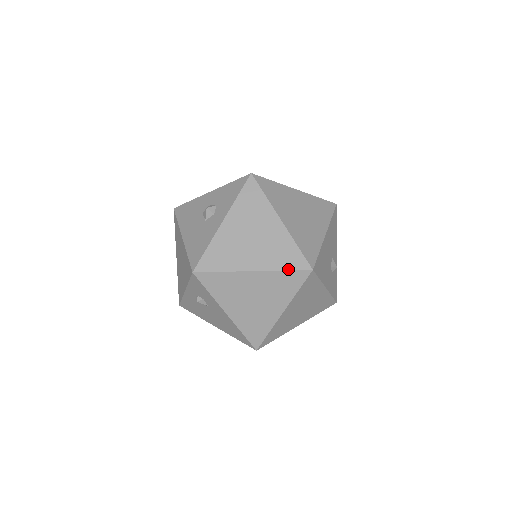
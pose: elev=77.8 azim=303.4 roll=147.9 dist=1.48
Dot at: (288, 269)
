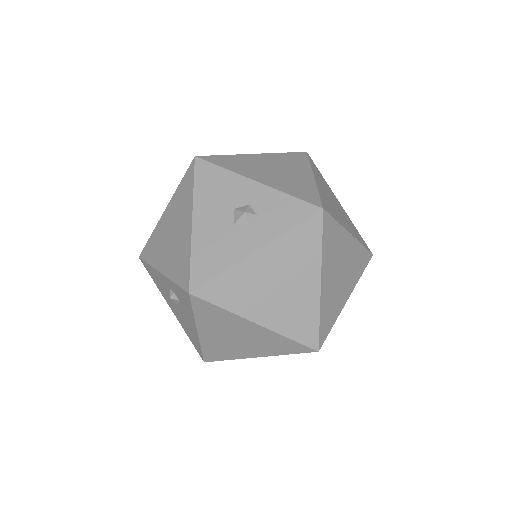
Dot at: (295, 339)
